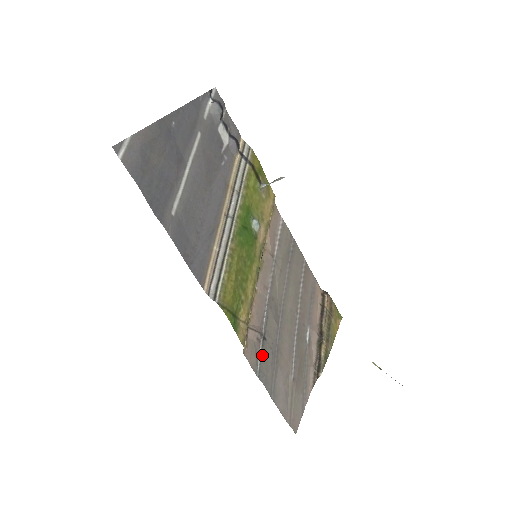
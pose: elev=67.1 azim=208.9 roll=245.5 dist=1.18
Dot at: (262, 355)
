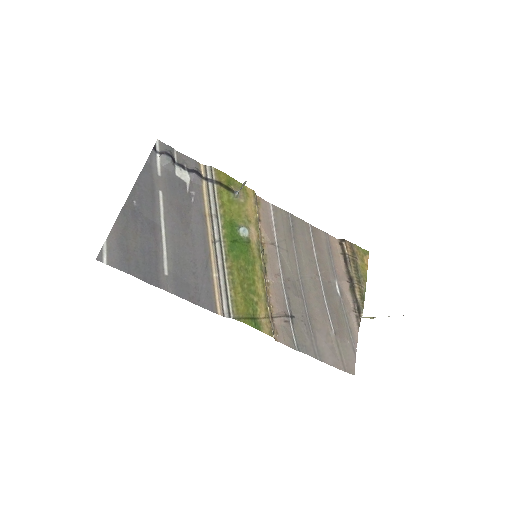
Dot at: (295, 331)
